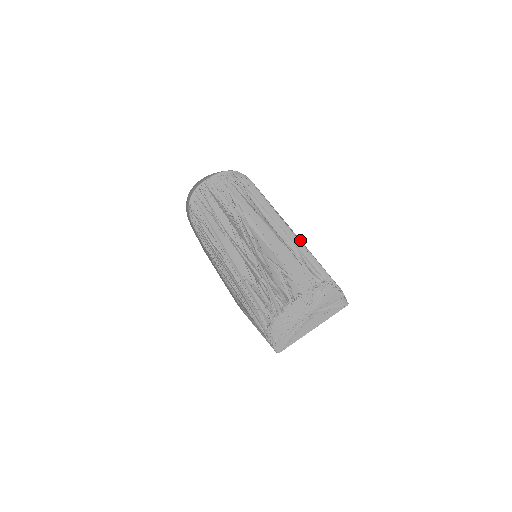
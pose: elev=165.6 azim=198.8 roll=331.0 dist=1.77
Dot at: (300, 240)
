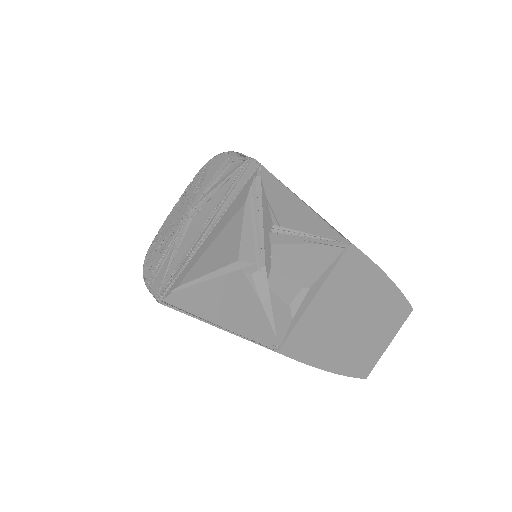
Dot at: occluded
